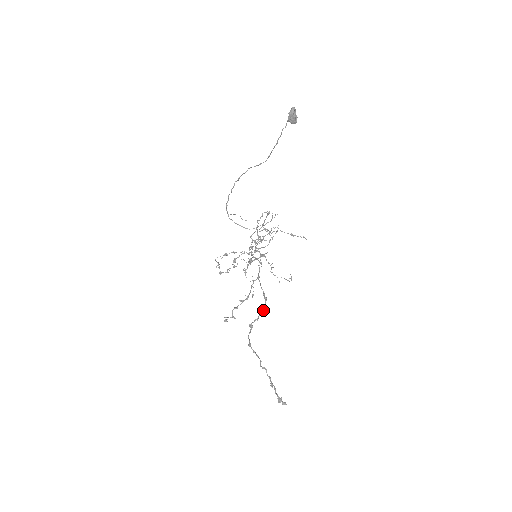
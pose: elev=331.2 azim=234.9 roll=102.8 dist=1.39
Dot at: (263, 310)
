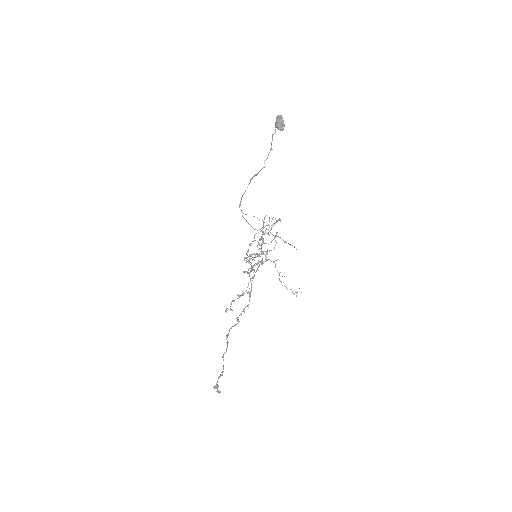
Dot at: (246, 306)
